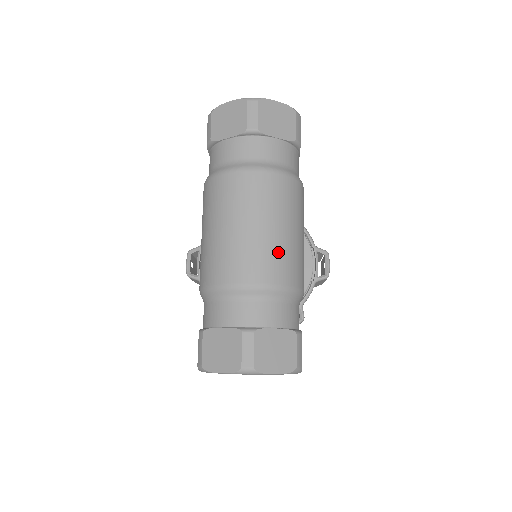
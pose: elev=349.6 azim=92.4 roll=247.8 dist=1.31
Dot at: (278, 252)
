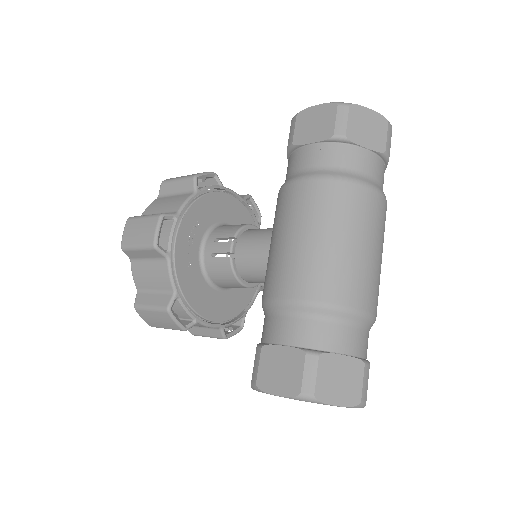
Dot at: occluded
